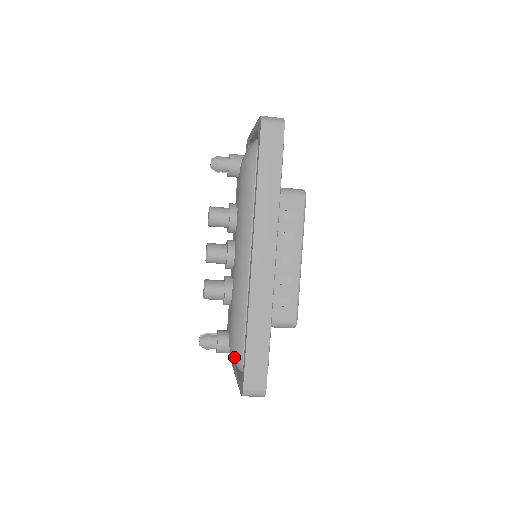
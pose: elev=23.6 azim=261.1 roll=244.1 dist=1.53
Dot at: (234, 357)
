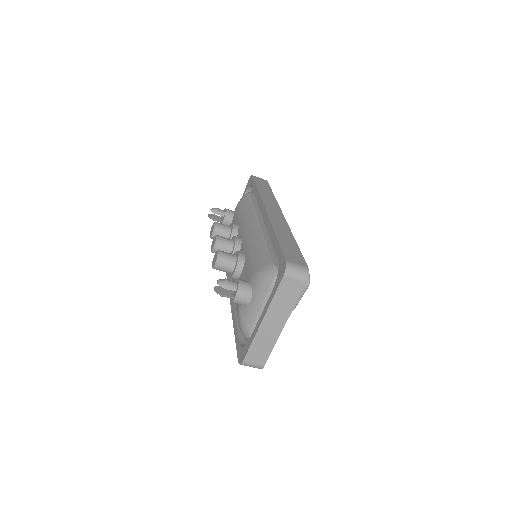
Dot at: (262, 273)
